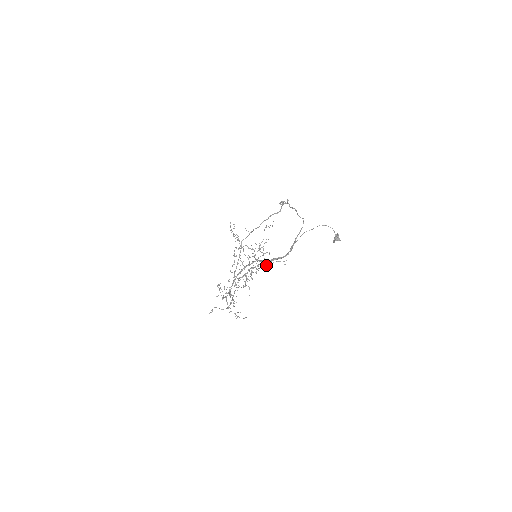
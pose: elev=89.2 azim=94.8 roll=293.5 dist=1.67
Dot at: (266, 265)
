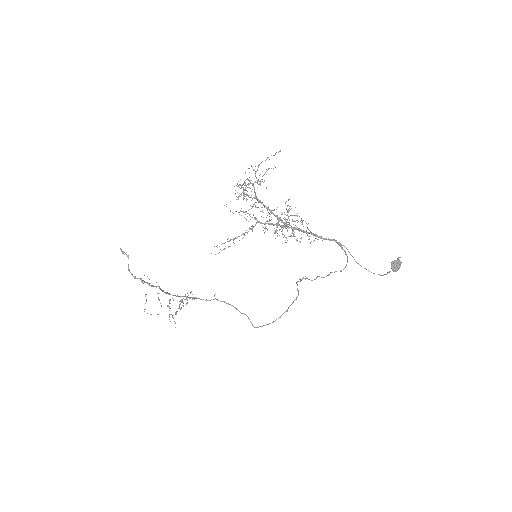
Dot at: occluded
